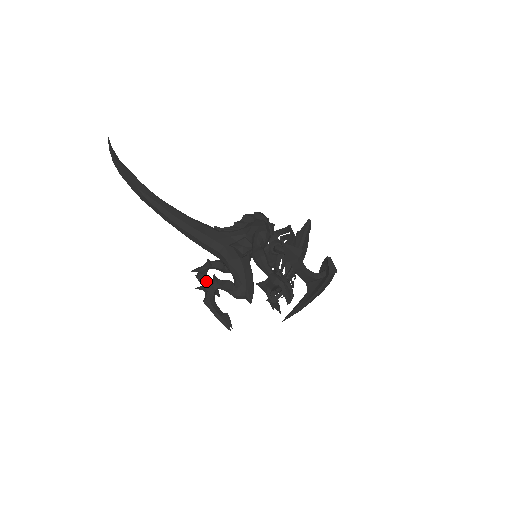
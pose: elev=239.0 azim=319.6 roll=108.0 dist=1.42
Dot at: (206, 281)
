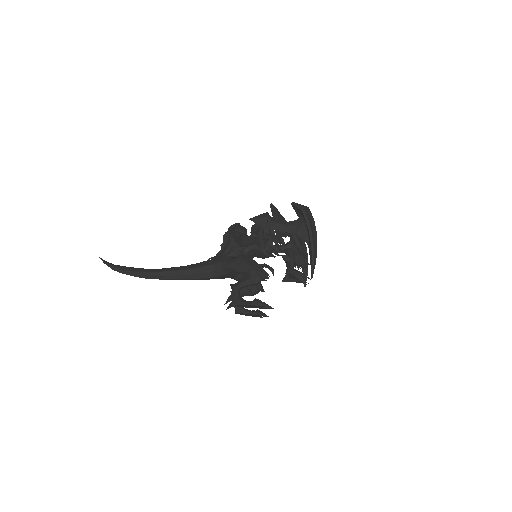
Dot at: (245, 310)
